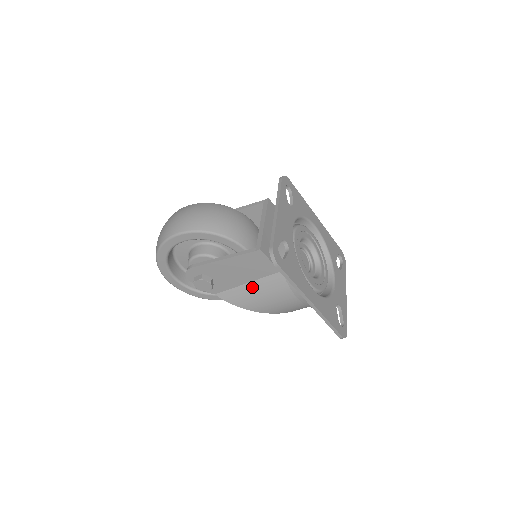
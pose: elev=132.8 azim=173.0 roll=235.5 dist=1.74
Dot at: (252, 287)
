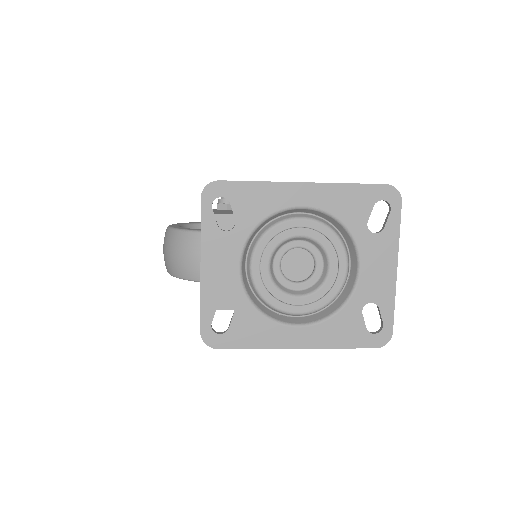
Dot at: occluded
